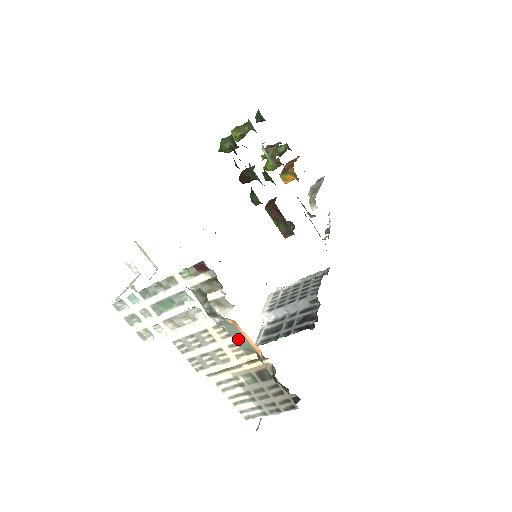
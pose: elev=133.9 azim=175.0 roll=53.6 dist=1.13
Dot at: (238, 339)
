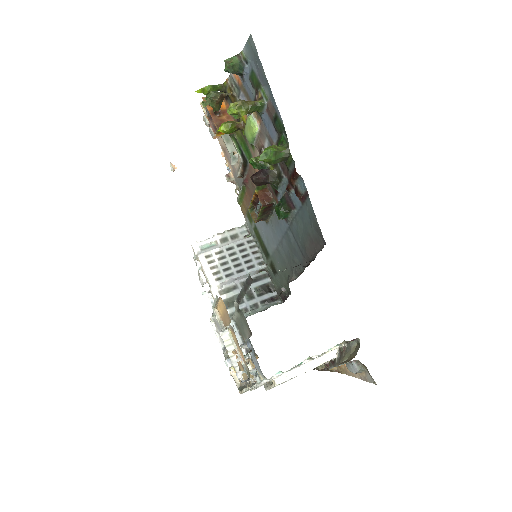
Dot at: occluded
